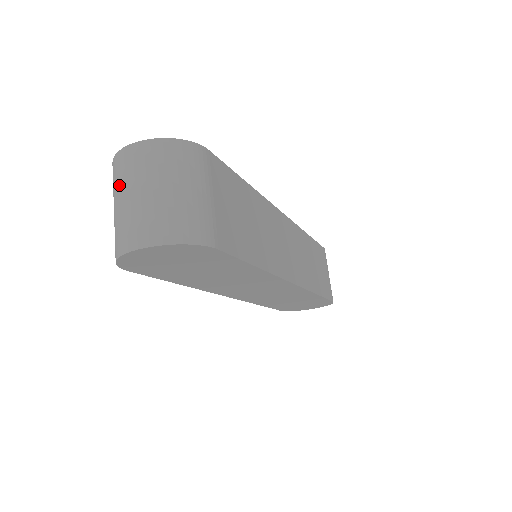
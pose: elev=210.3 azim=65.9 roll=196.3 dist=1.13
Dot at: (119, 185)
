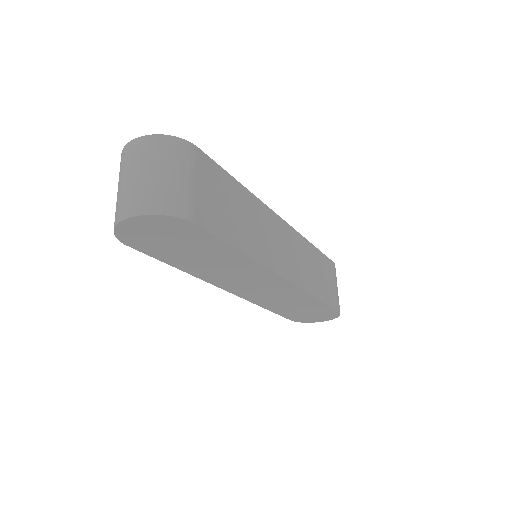
Dot at: (121, 172)
